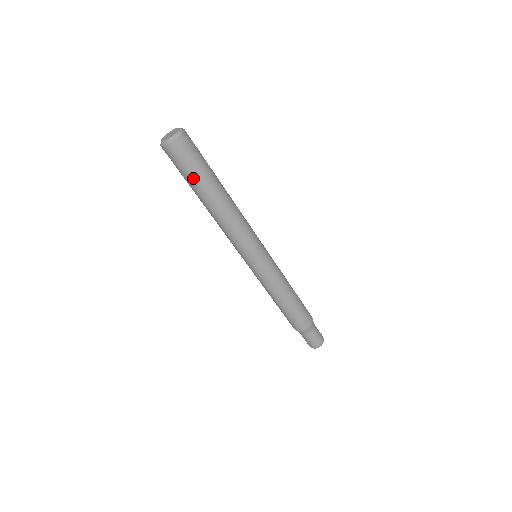
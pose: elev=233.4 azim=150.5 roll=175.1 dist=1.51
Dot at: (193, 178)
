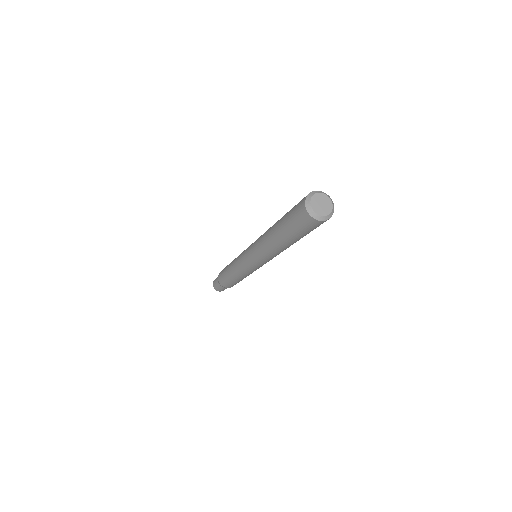
Dot at: occluded
